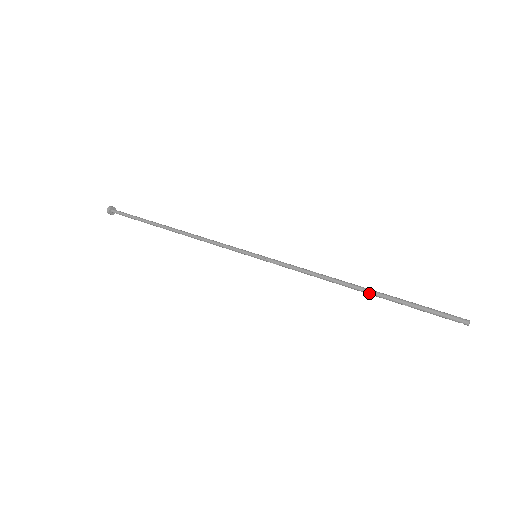
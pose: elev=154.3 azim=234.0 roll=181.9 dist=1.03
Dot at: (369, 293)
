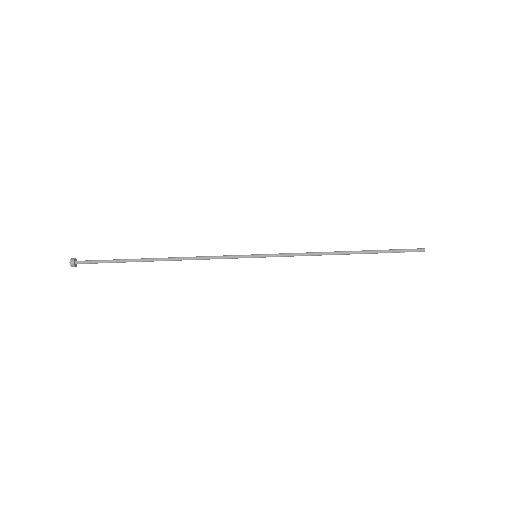
Dot at: (356, 251)
